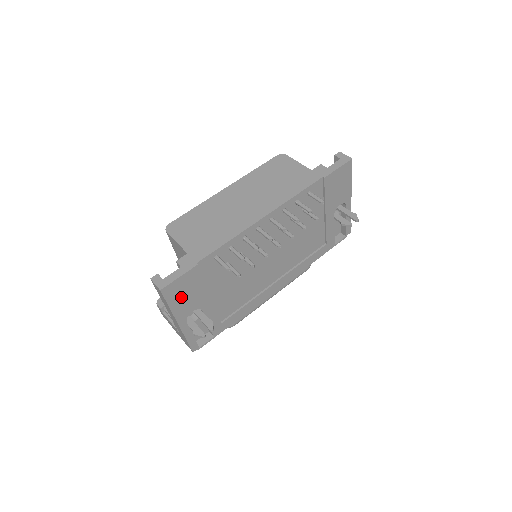
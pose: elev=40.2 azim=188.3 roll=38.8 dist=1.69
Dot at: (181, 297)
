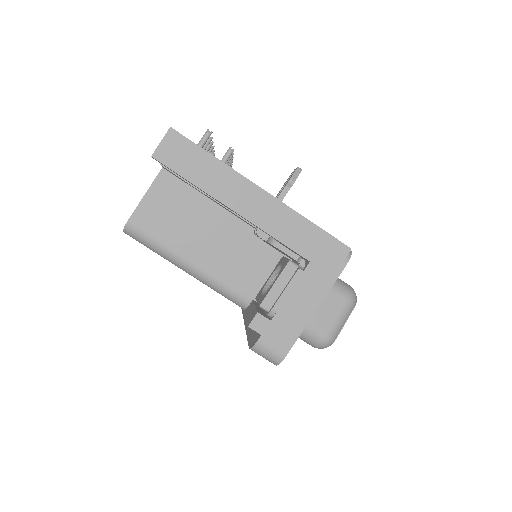
Dot at: occluded
